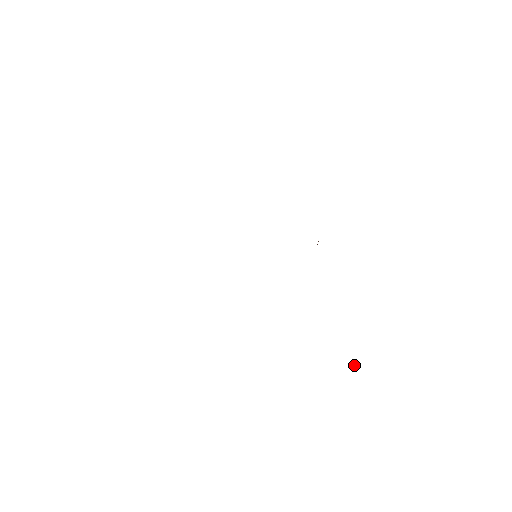
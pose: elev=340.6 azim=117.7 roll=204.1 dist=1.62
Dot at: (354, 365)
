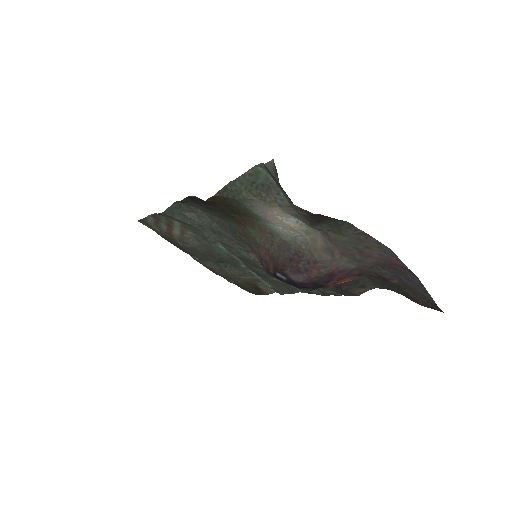
Dot at: occluded
